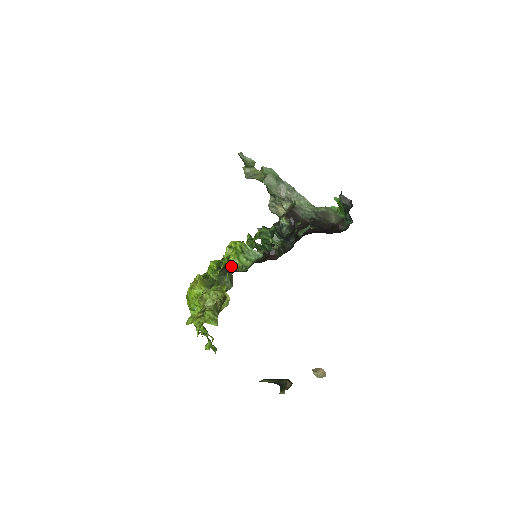
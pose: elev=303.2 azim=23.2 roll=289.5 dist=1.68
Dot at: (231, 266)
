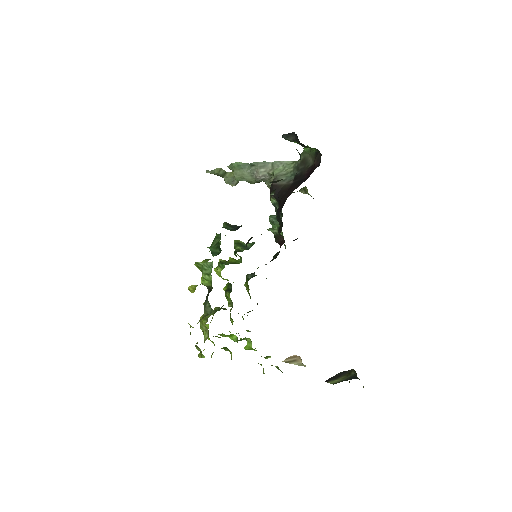
Dot at: (207, 288)
